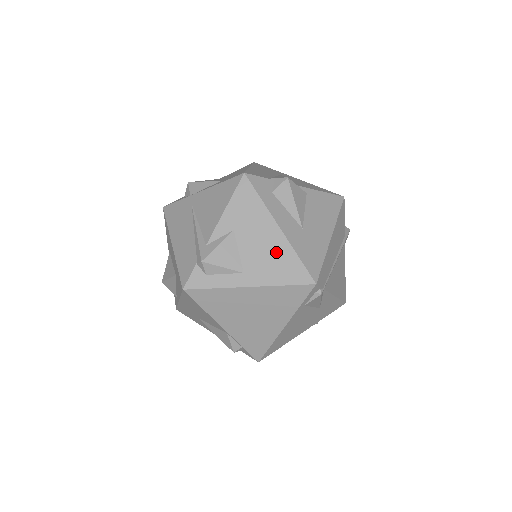
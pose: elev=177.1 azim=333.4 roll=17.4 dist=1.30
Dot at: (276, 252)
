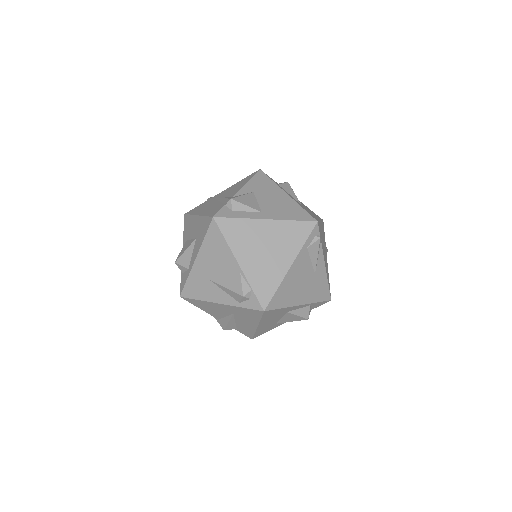
Dot at: (286, 204)
